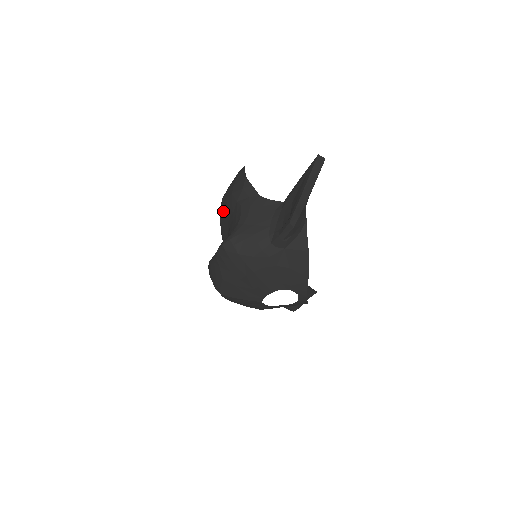
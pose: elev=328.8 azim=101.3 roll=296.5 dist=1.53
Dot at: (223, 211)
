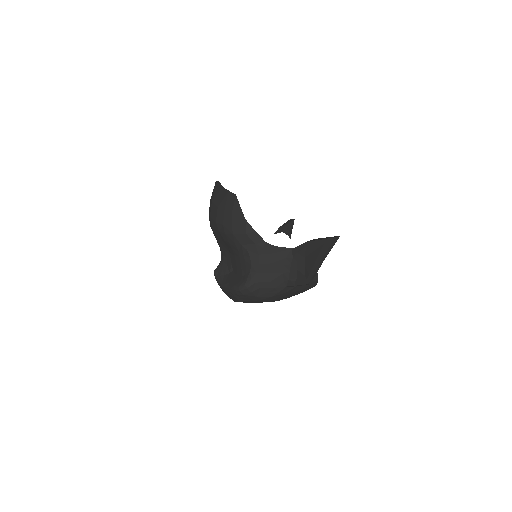
Dot at: (220, 235)
